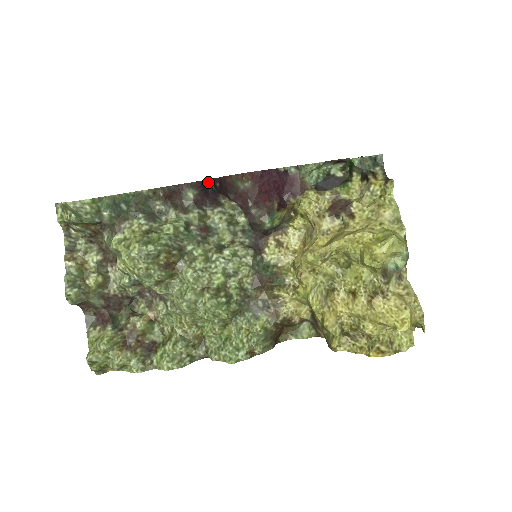
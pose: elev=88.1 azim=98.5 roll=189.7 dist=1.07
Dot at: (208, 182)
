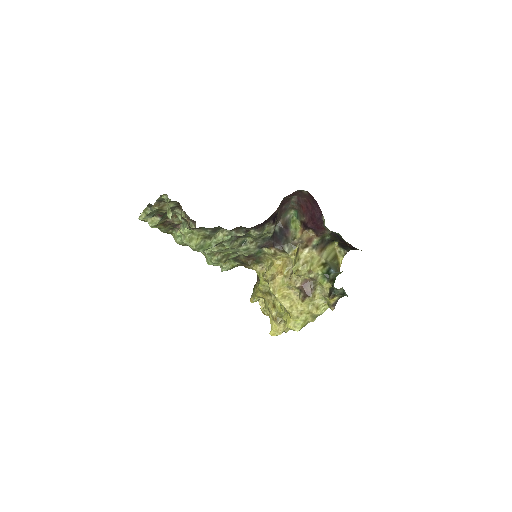
Dot at: occluded
